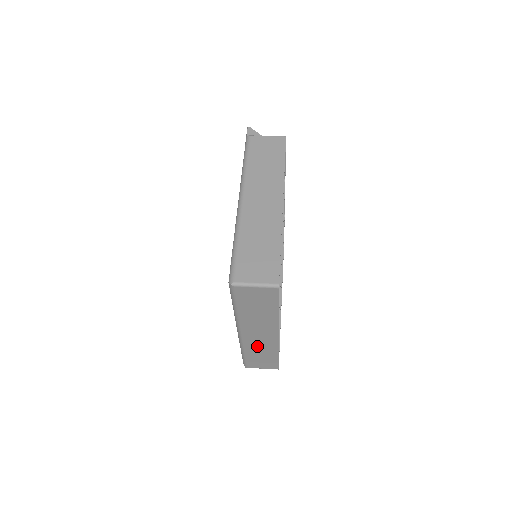
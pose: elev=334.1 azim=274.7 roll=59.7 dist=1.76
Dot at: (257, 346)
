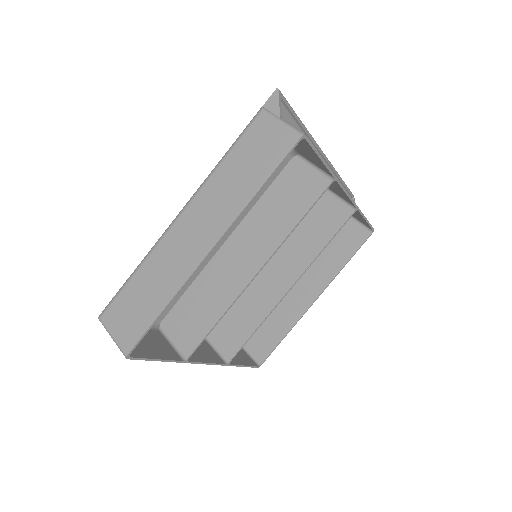
Dot at: (210, 348)
